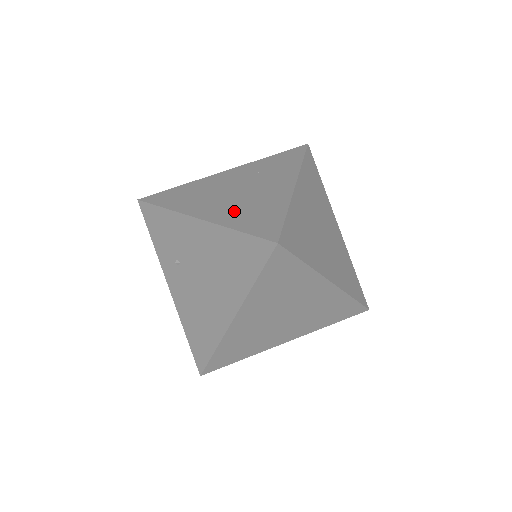
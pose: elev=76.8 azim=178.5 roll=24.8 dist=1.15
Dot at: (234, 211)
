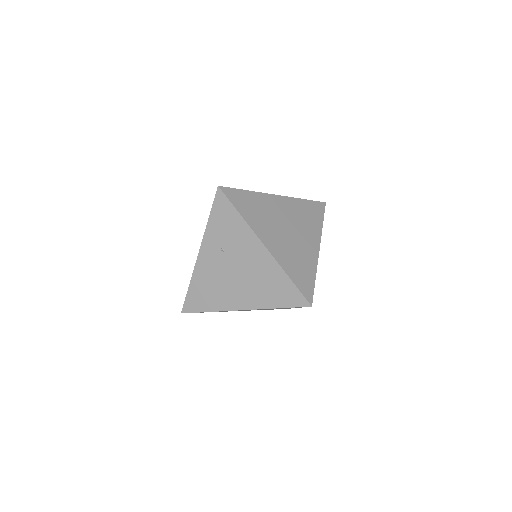
Dot at: (287, 255)
